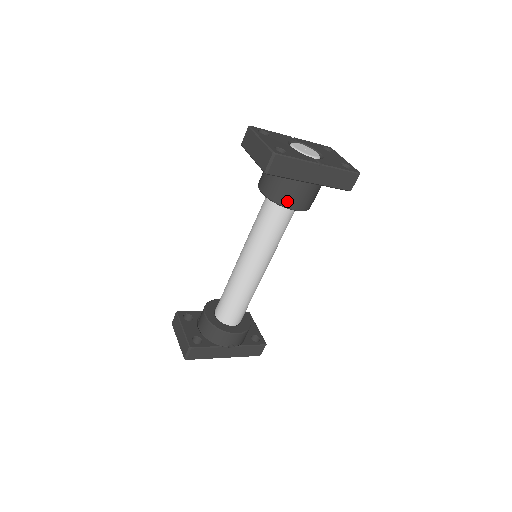
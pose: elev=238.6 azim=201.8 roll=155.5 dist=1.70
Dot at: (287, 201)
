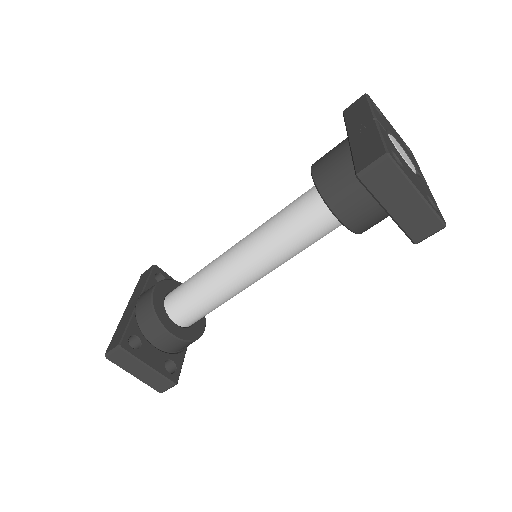
Dot at: occluded
